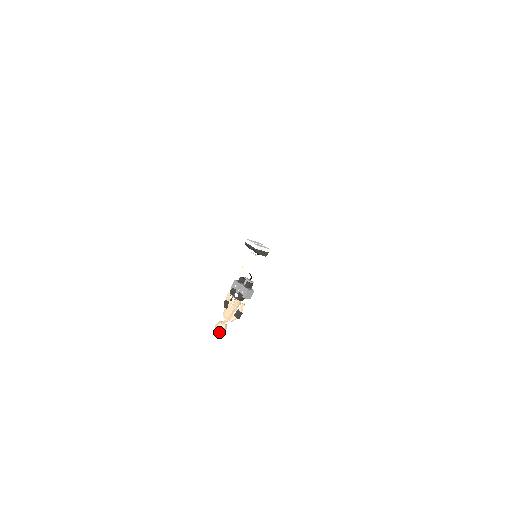
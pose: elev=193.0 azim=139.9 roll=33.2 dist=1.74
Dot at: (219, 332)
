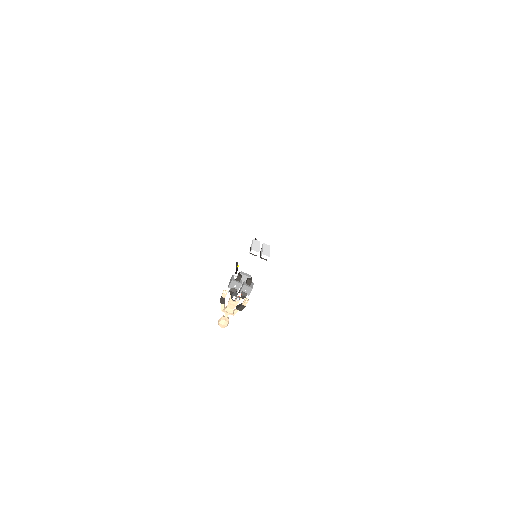
Dot at: (224, 327)
